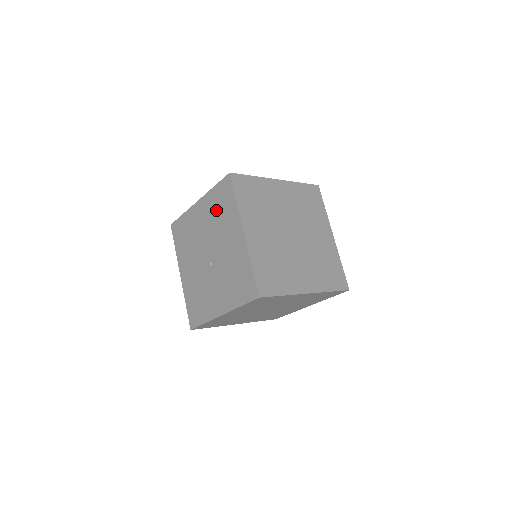
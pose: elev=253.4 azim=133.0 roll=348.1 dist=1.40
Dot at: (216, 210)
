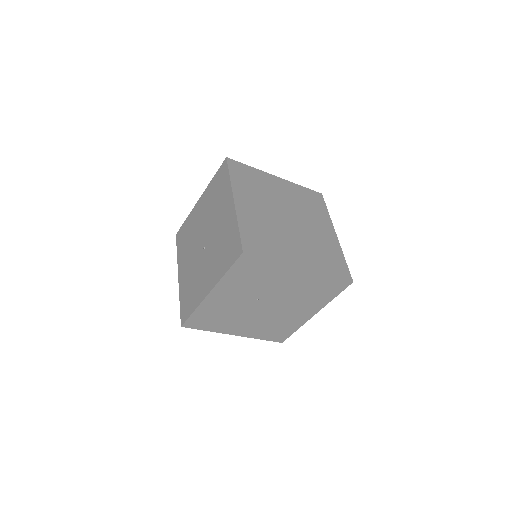
Dot at: (213, 196)
